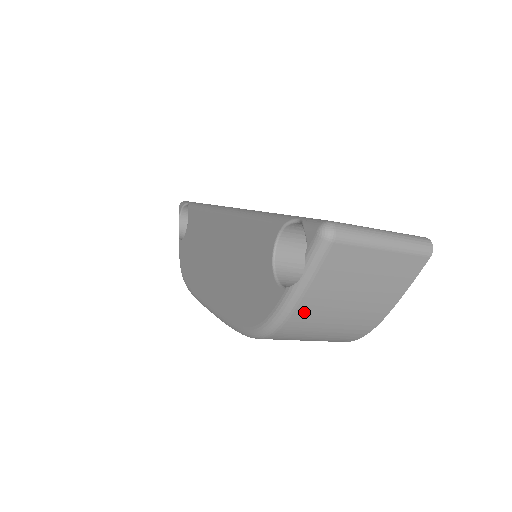
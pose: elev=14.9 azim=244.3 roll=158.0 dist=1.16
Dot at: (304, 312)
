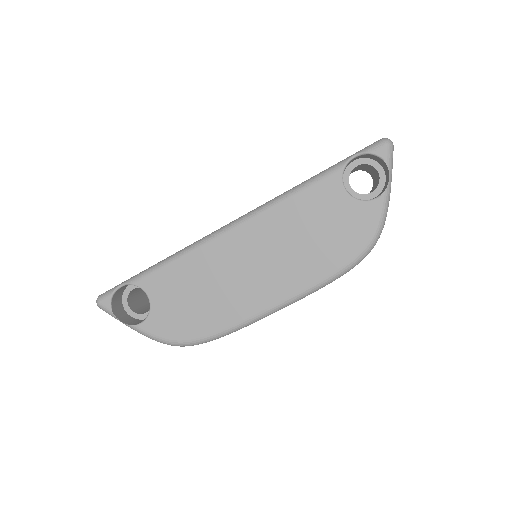
Dot at: occluded
